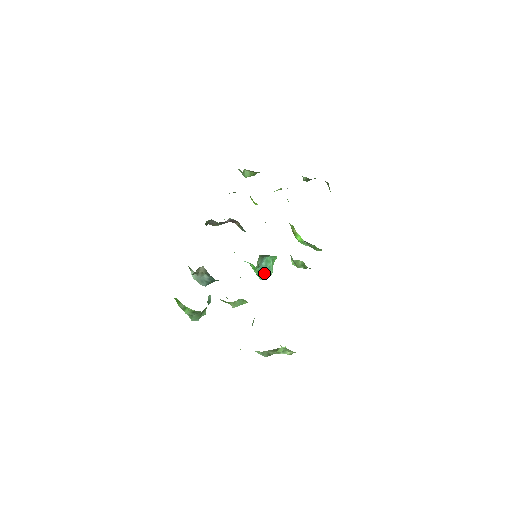
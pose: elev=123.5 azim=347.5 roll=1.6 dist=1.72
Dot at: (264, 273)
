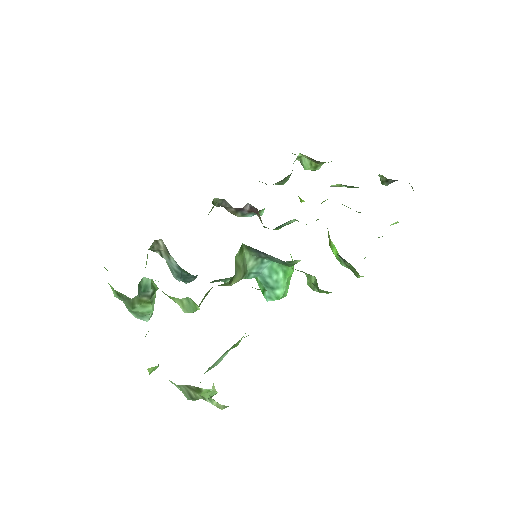
Dot at: (269, 289)
